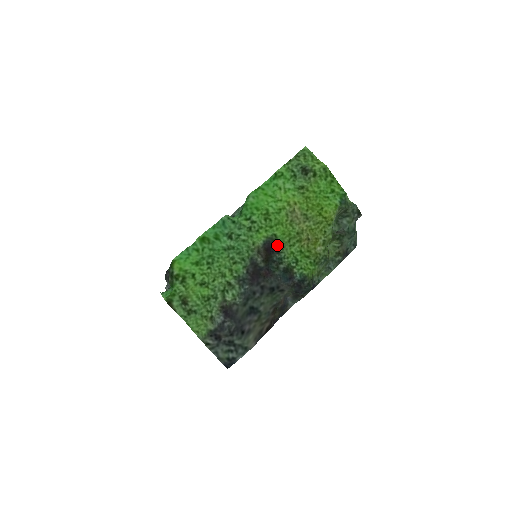
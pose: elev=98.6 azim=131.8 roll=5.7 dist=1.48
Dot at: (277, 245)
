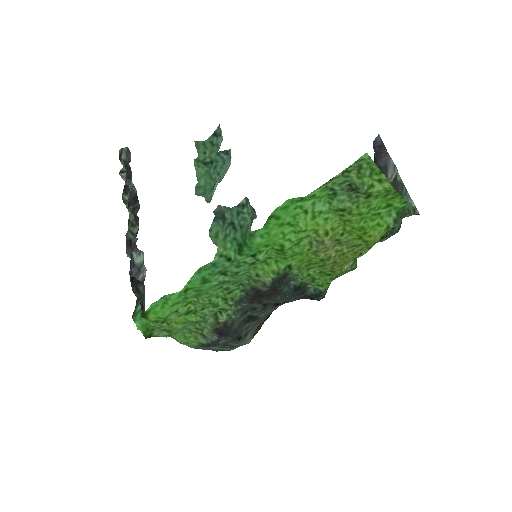
Dot at: (290, 274)
